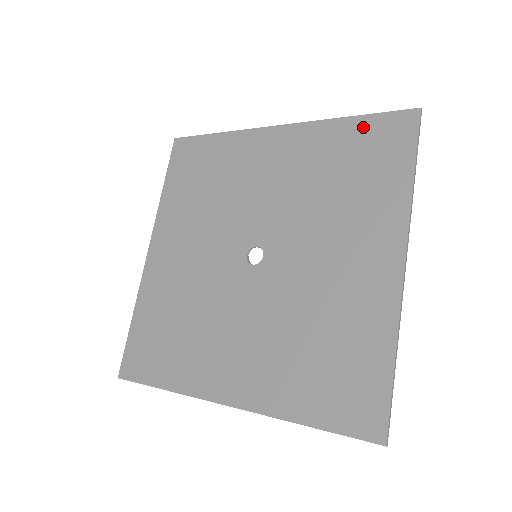
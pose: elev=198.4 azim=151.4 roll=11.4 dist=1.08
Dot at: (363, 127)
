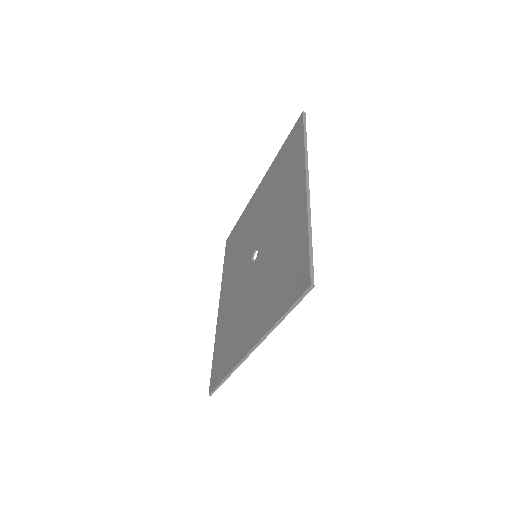
Dot at: (285, 146)
